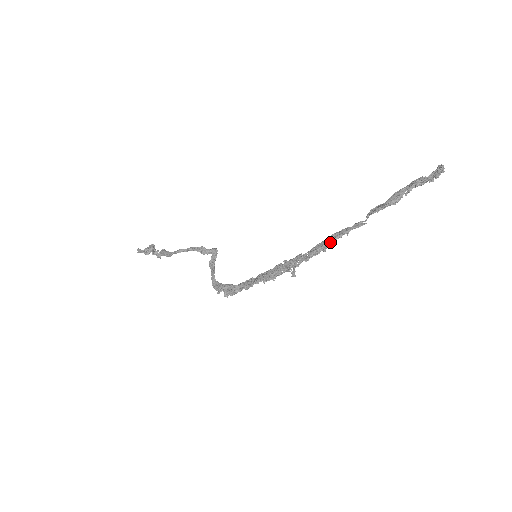
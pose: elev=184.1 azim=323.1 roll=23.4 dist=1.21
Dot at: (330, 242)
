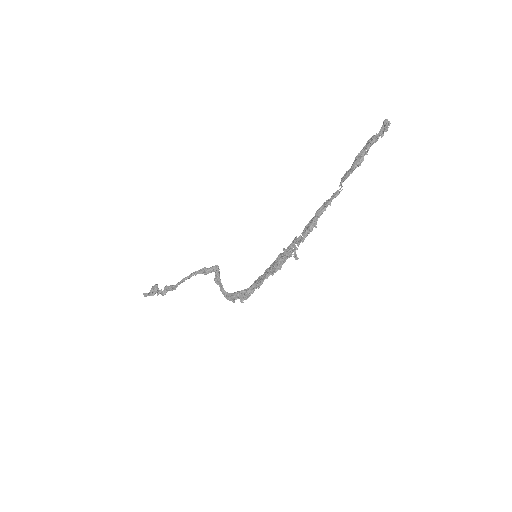
Dot at: (318, 217)
